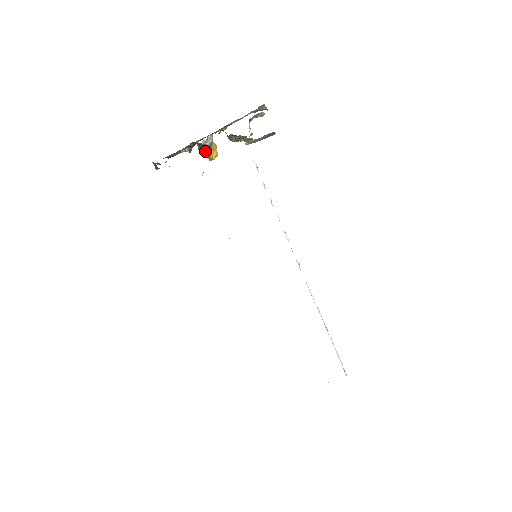
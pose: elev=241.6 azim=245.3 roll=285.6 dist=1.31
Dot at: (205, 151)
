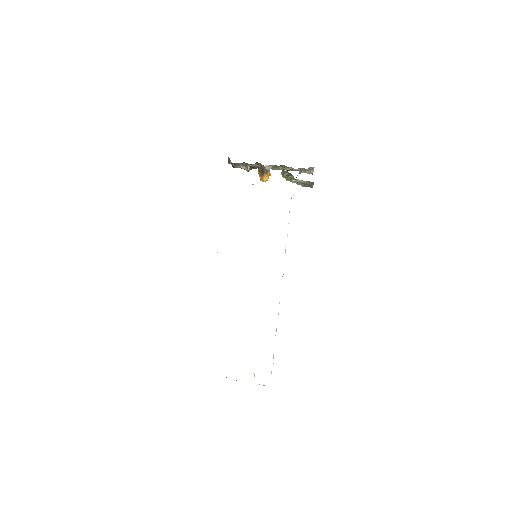
Dot at: (262, 173)
